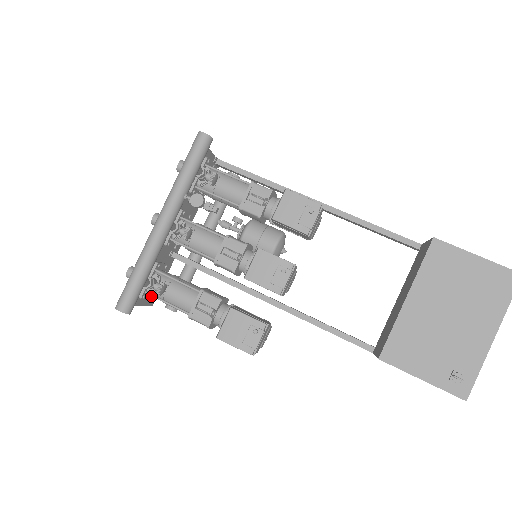
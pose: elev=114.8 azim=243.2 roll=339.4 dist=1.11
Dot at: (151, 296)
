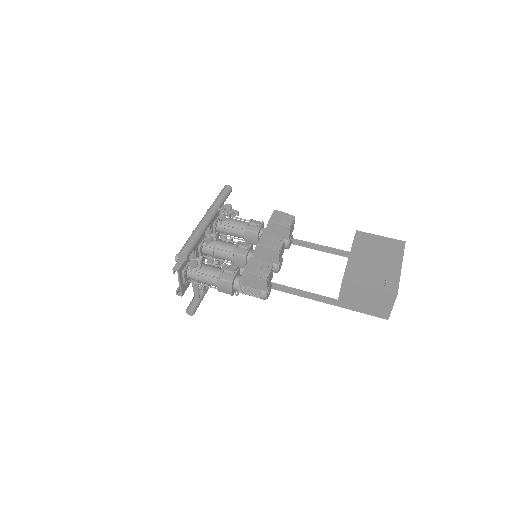
Dot at: (186, 281)
